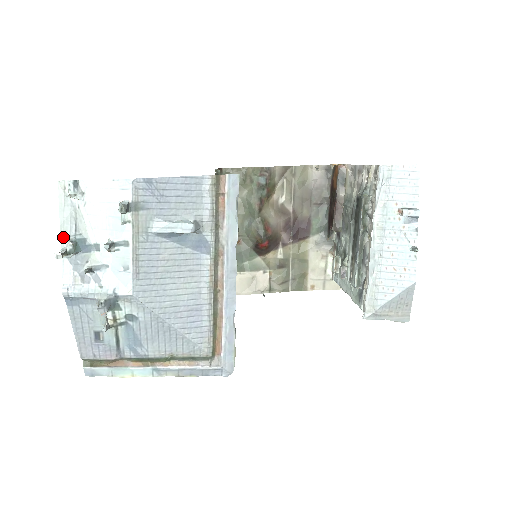
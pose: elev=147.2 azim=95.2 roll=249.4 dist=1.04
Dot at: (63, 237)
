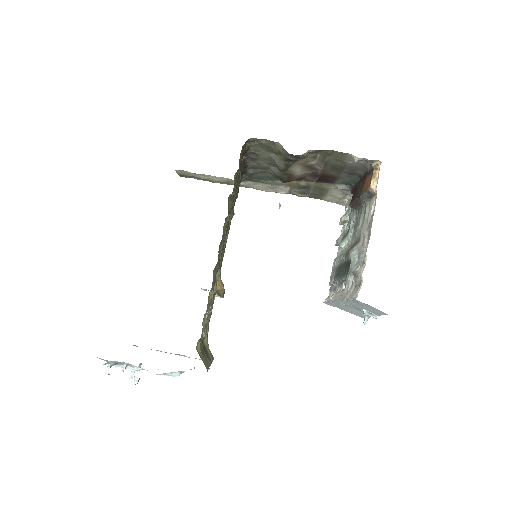
Dot at: (107, 362)
